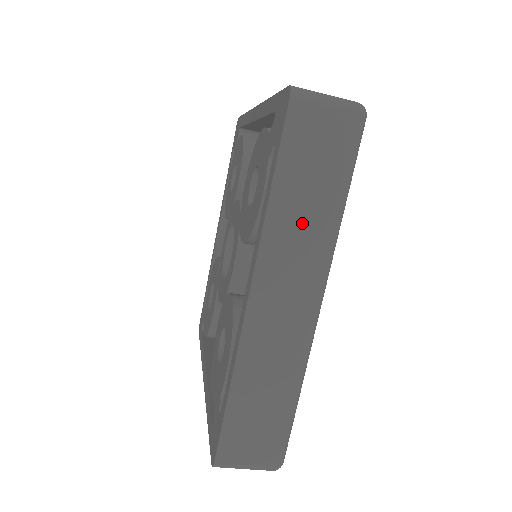
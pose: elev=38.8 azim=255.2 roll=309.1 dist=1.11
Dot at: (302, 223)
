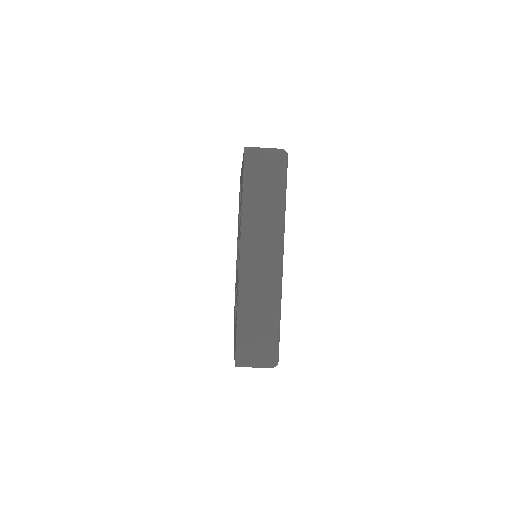
Dot at: (262, 214)
